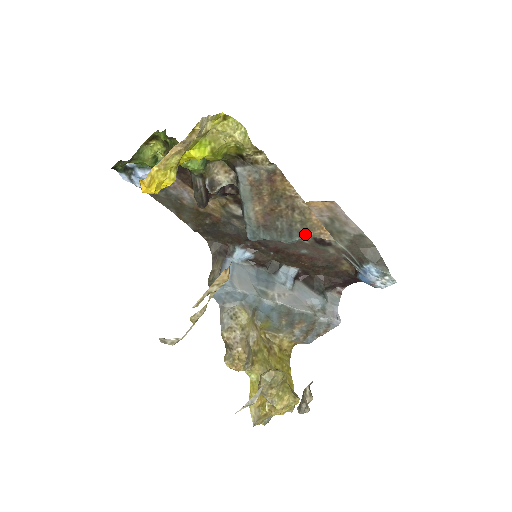
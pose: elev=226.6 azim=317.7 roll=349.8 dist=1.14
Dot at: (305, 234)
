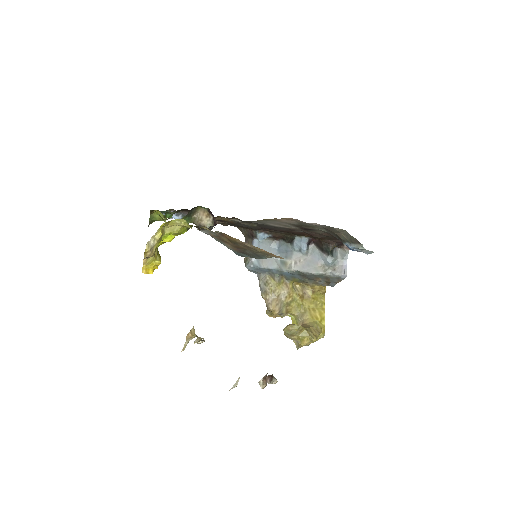
Dot at: (267, 257)
